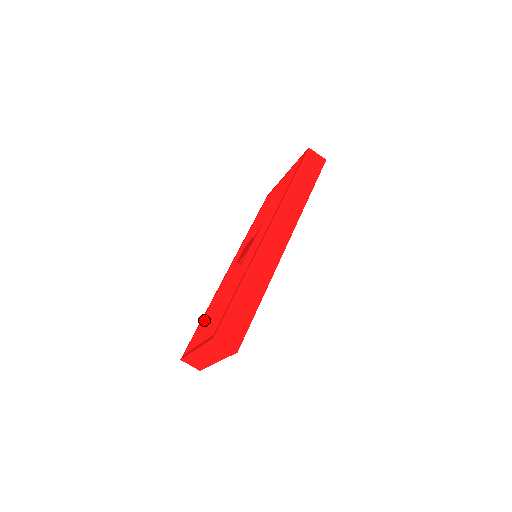
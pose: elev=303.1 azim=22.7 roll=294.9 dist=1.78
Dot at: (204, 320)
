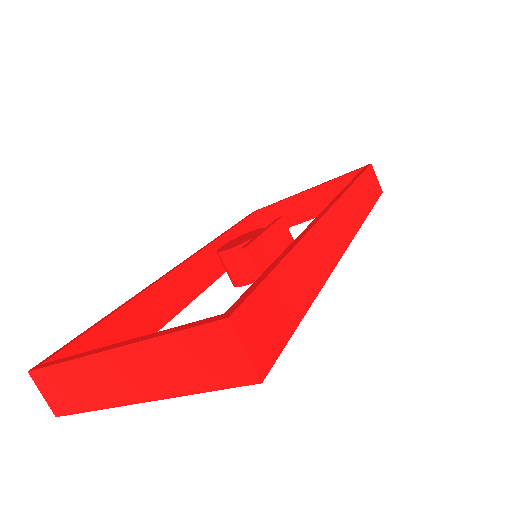
Dot at: (112, 318)
